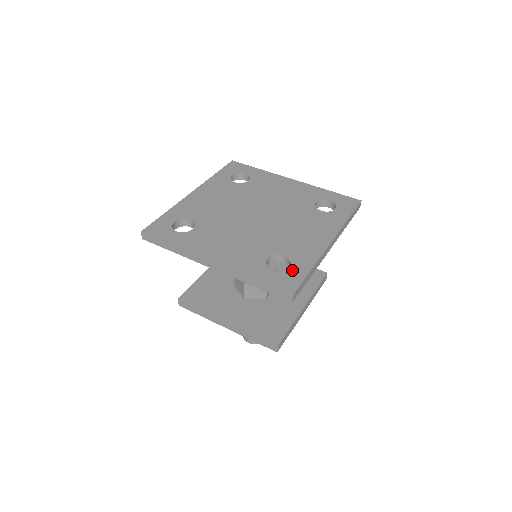
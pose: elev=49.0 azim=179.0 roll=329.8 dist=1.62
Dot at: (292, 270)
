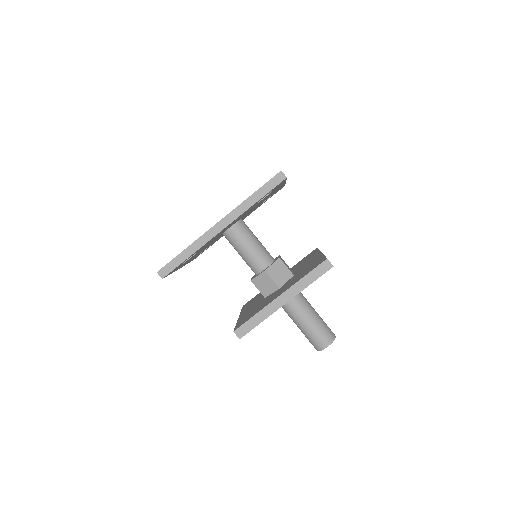
Dot at: occluded
